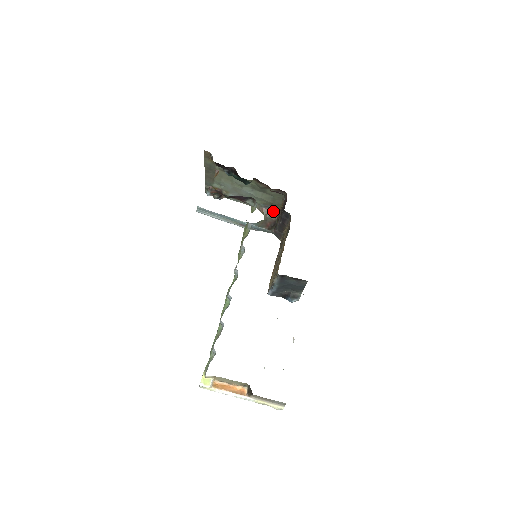
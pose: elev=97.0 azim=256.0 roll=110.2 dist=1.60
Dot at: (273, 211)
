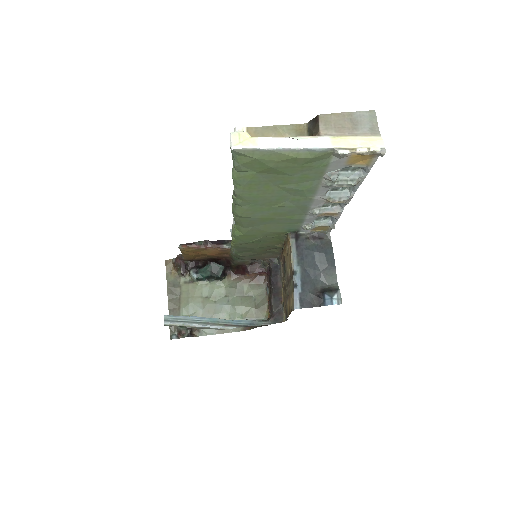
Dot at: occluded
